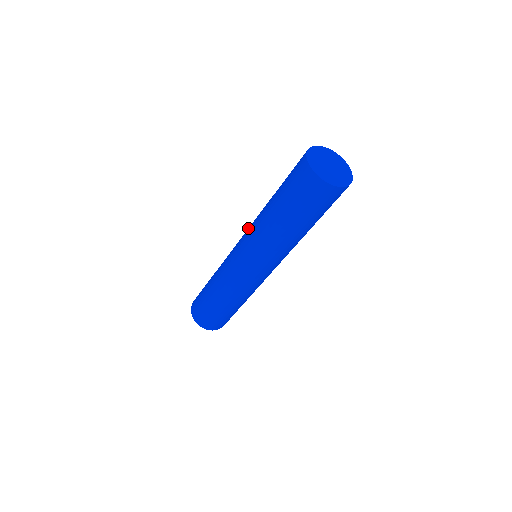
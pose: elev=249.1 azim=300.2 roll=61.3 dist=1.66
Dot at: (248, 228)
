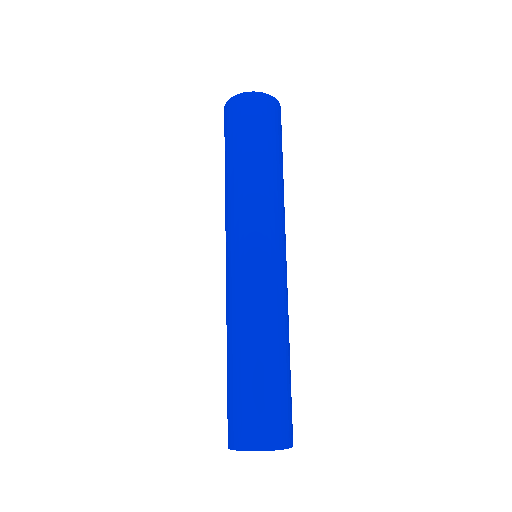
Dot at: (249, 282)
